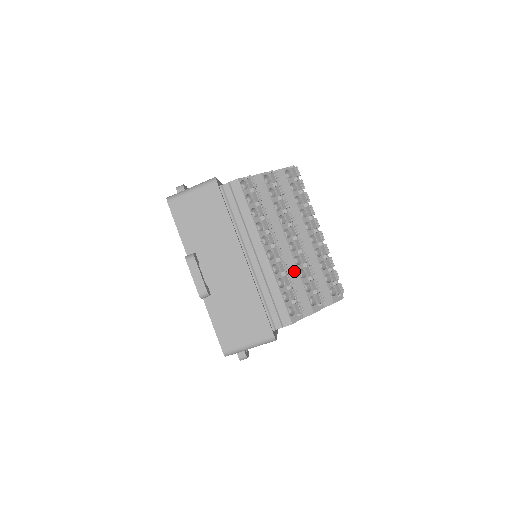
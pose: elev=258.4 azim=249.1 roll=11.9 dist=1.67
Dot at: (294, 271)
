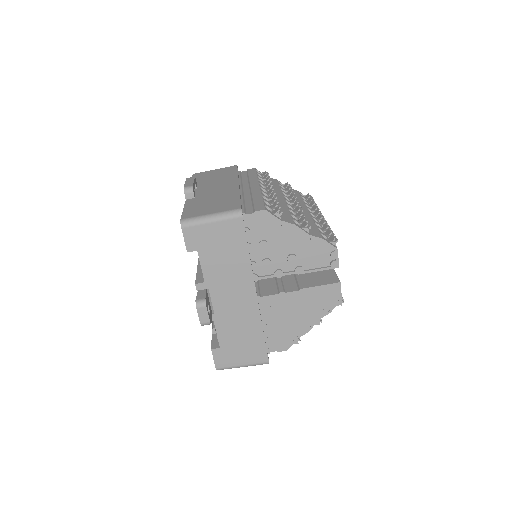
Dot at: (284, 206)
